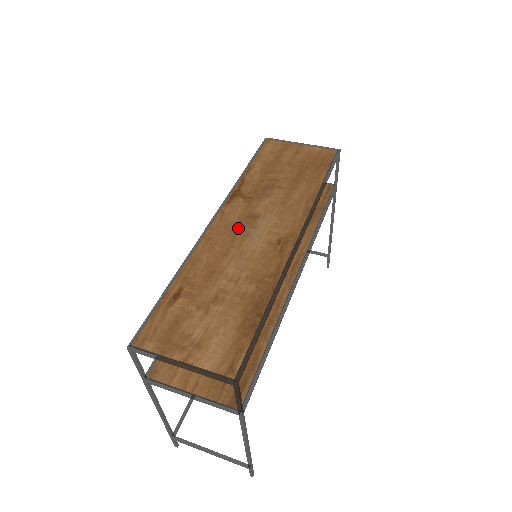
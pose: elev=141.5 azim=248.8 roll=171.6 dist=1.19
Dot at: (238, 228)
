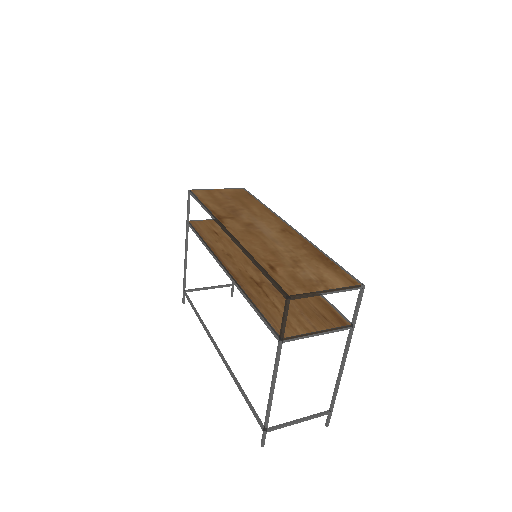
Dot at: (250, 231)
